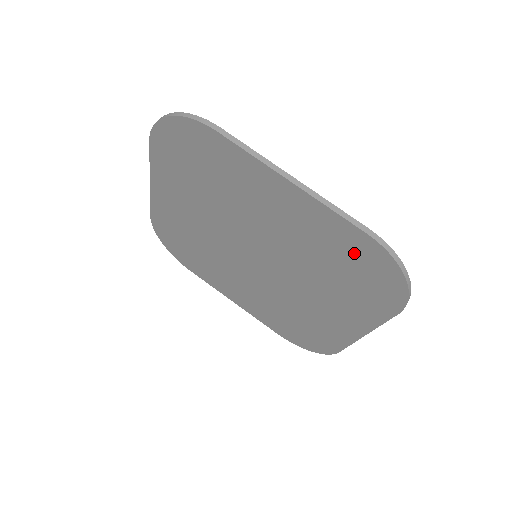
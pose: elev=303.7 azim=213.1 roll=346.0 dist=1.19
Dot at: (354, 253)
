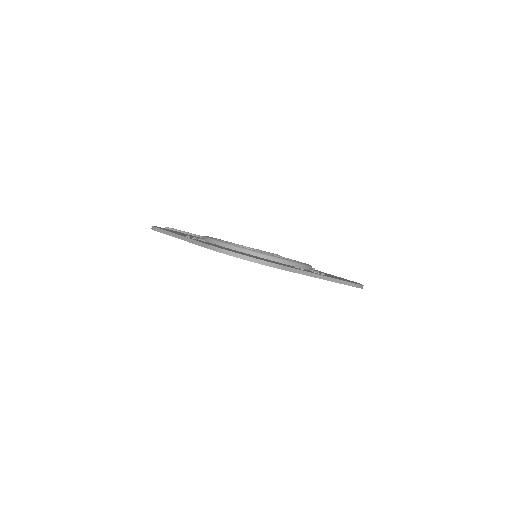
Dot at: occluded
